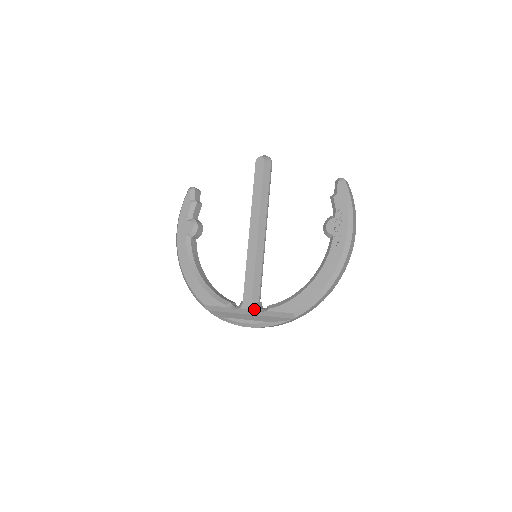
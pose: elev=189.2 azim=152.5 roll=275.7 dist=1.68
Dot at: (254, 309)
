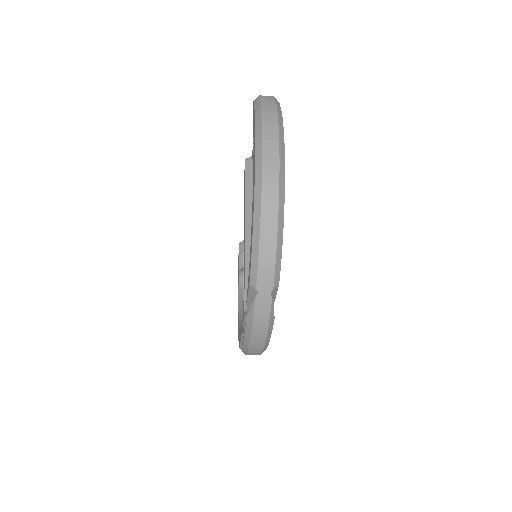
Dot at: (244, 314)
